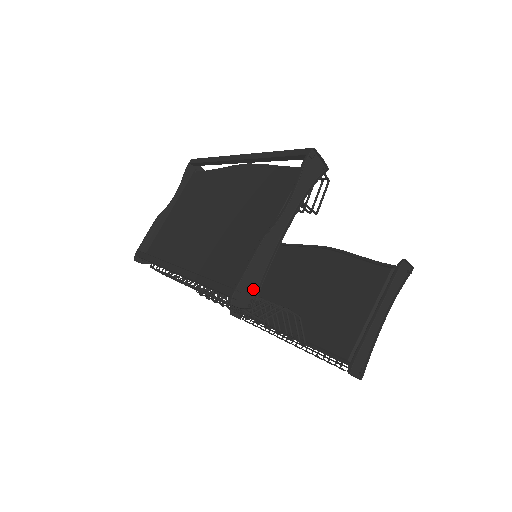
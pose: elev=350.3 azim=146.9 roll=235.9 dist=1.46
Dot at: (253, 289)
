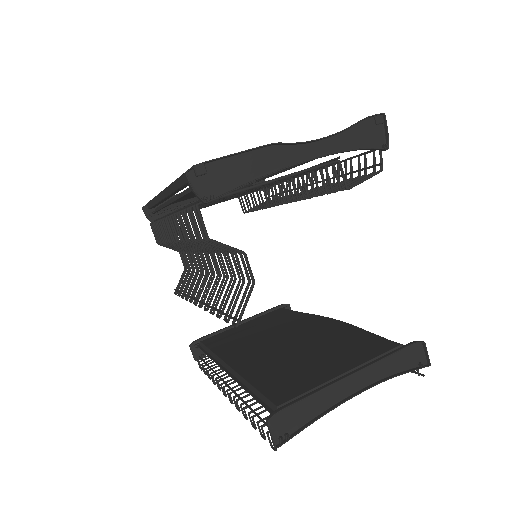
Dot at: (223, 186)
